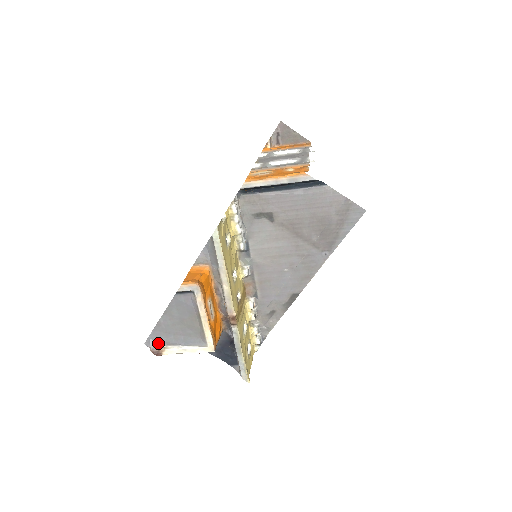
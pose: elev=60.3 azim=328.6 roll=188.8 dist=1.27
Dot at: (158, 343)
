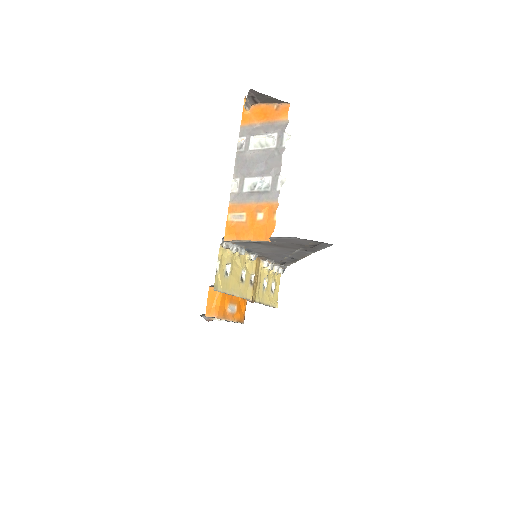
Dot at: (207, 317)
